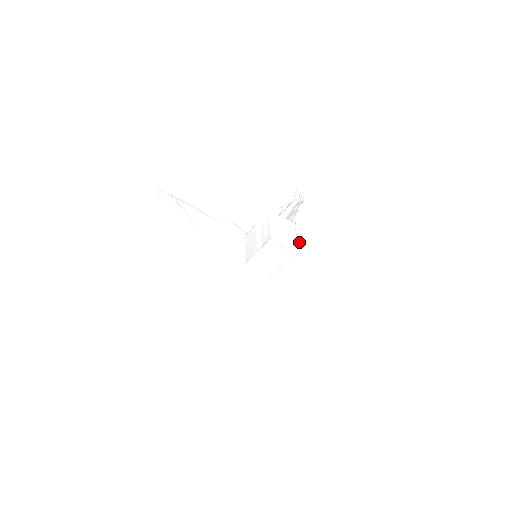
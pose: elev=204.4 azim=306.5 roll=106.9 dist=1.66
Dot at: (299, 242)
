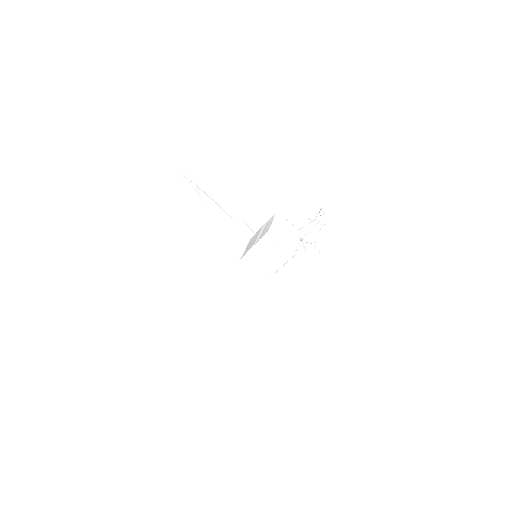
Dot at: (316, 267)
